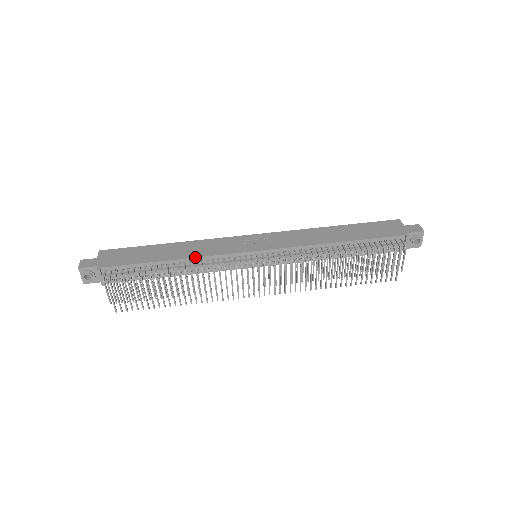
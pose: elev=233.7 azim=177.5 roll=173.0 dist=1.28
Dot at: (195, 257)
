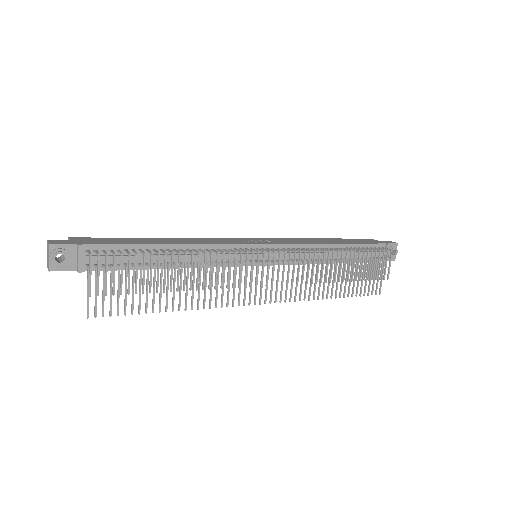
Dot at: (199, 244)
